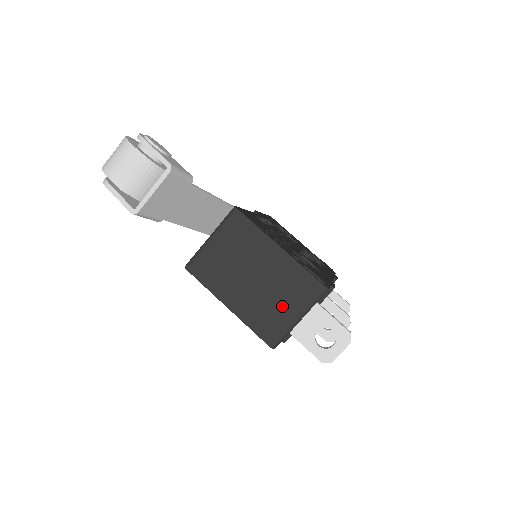
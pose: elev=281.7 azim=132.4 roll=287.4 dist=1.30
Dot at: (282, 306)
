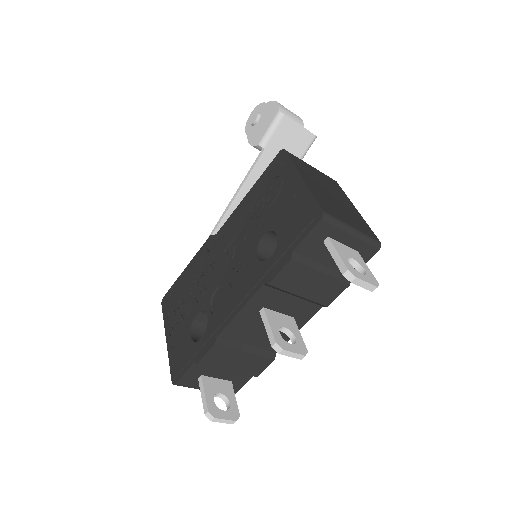
Dot at: (345, 216)
